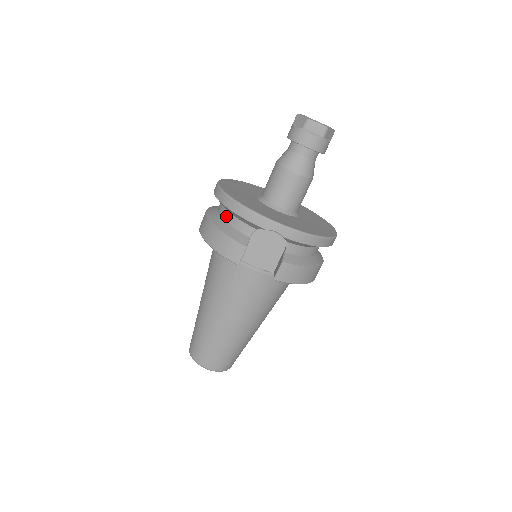
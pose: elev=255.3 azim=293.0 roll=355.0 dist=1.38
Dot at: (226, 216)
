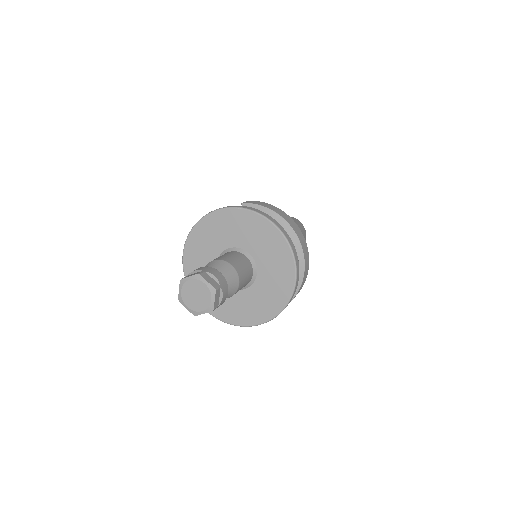
Dot at: occluded
